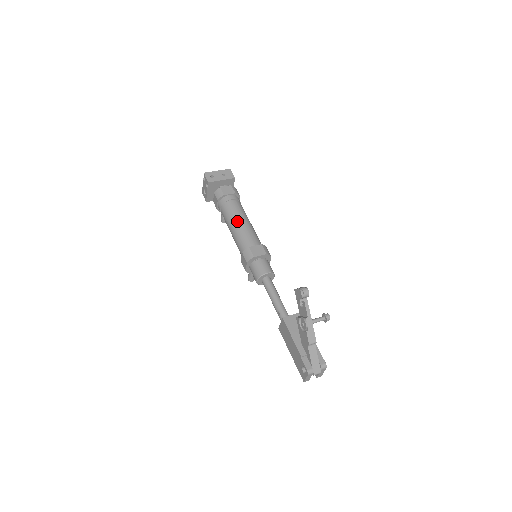
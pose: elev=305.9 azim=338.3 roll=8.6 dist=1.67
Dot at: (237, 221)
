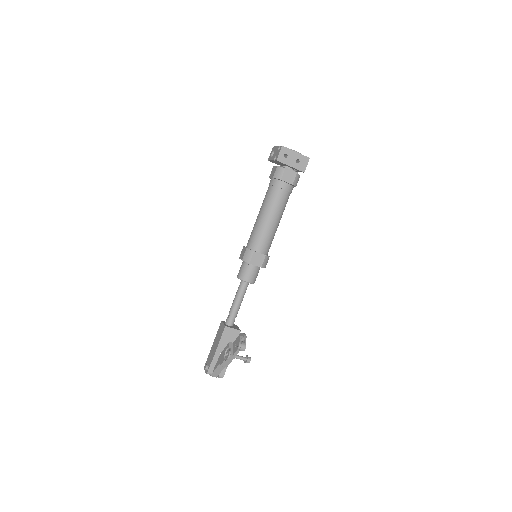
Dot at: (268, 216)
